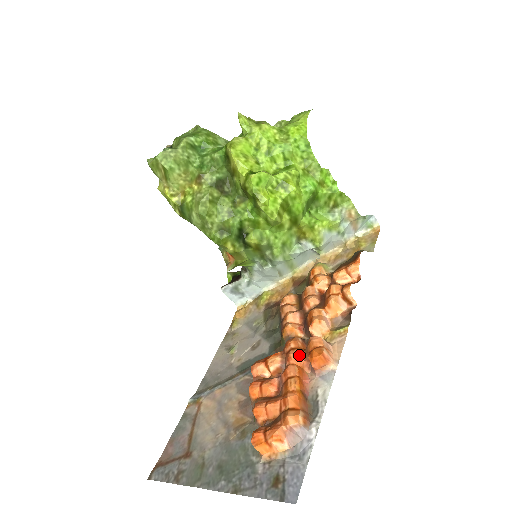
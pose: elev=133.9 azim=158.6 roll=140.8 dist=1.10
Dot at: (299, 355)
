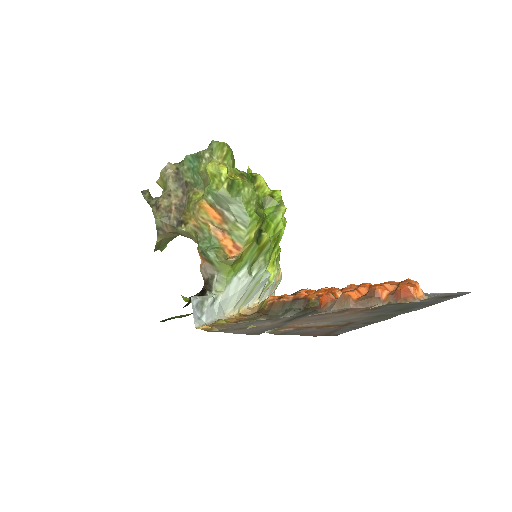
Dot at: occluded
